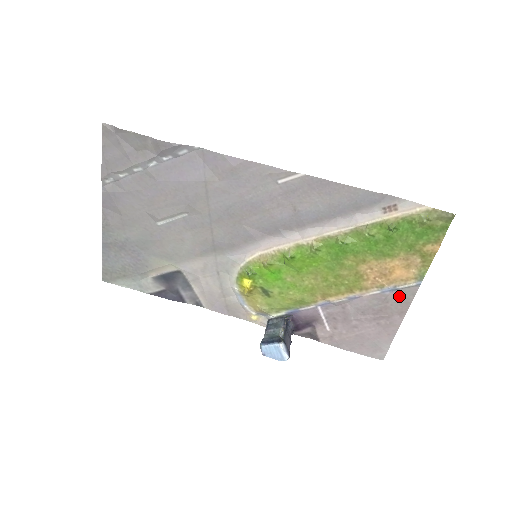
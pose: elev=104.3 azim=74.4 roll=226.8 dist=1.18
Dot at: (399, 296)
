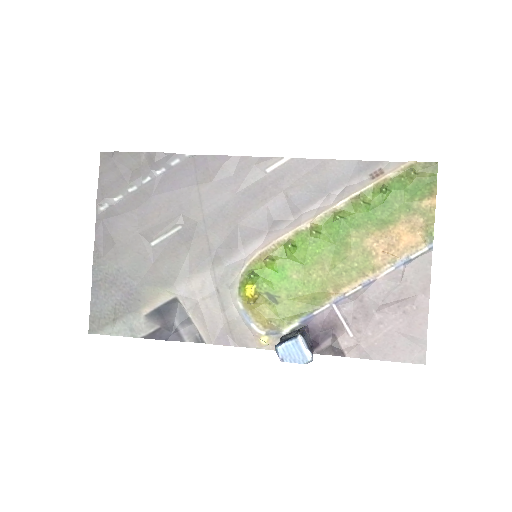
Dot at: (415, 269)
